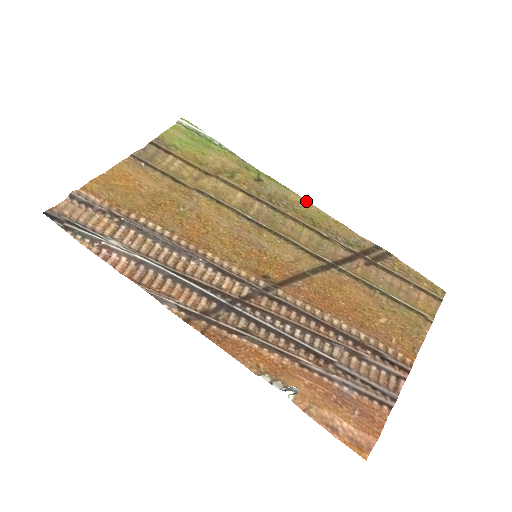
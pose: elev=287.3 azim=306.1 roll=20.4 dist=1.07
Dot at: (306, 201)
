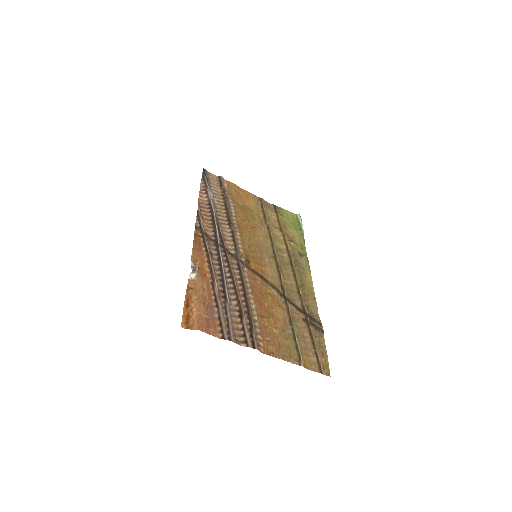
Dot at: occluded
